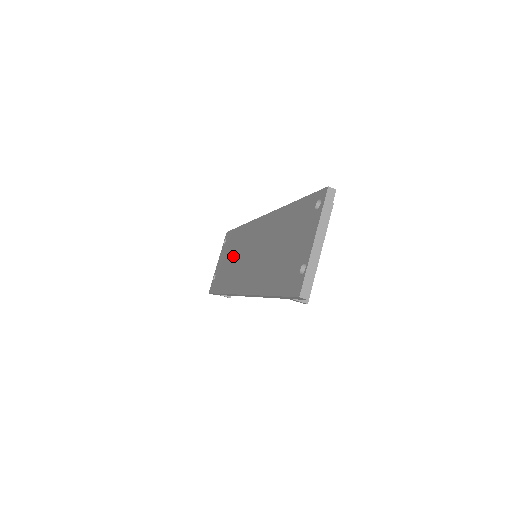
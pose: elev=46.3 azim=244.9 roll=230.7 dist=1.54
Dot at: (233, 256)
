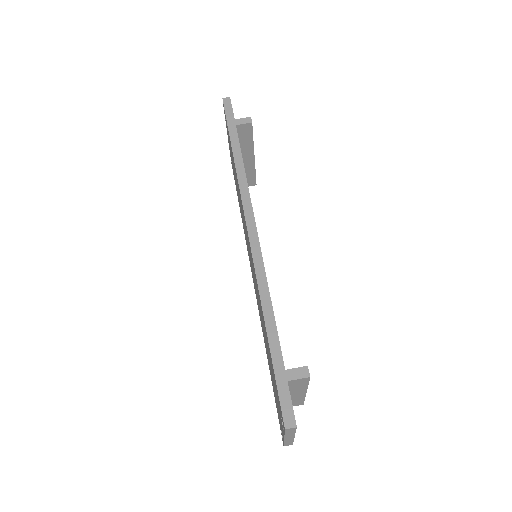
Dot at: occluded
